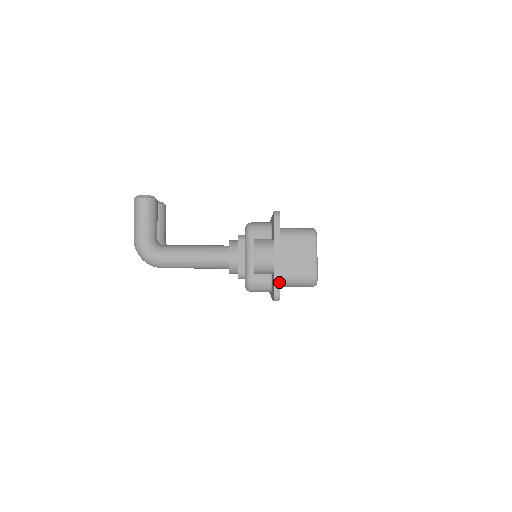
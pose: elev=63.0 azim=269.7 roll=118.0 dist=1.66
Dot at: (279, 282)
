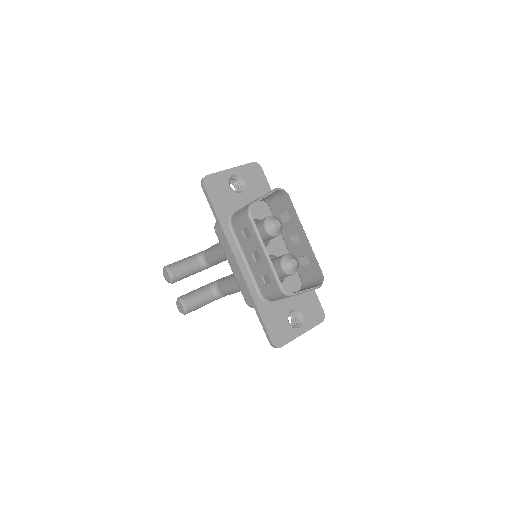
Dot at: occluded
